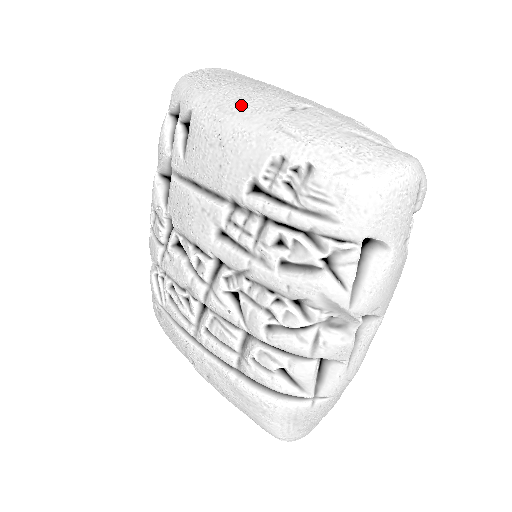
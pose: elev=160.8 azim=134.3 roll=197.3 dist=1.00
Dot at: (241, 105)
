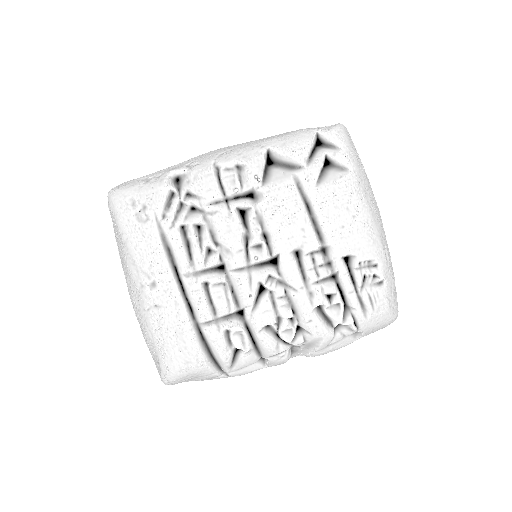
Dot at: (375, 208)
